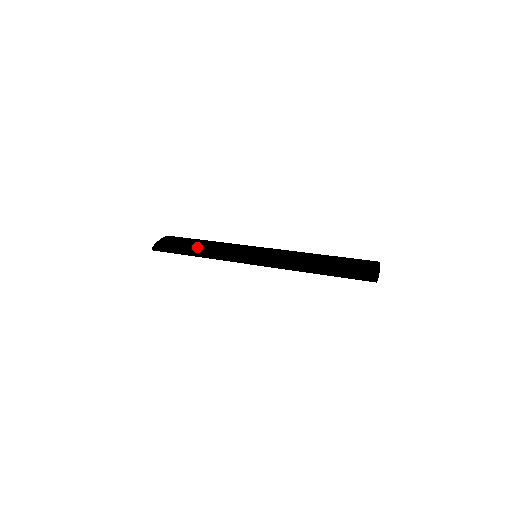
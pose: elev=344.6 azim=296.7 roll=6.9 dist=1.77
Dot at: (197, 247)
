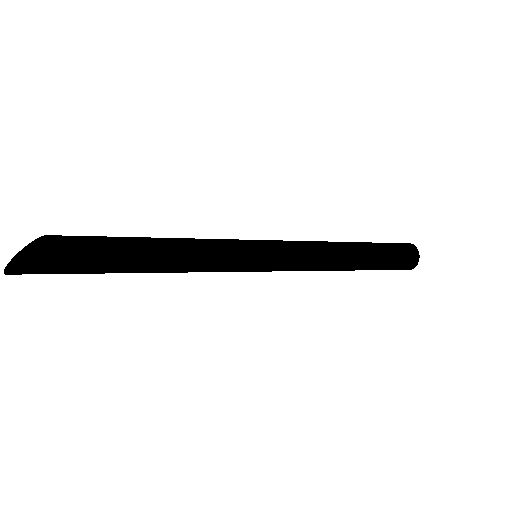
Dot at: (148, 242)
